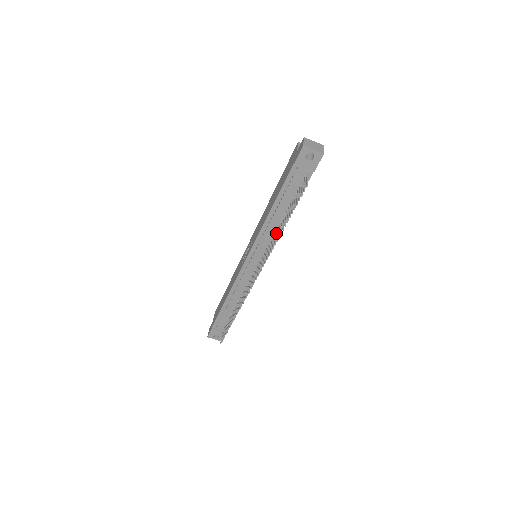
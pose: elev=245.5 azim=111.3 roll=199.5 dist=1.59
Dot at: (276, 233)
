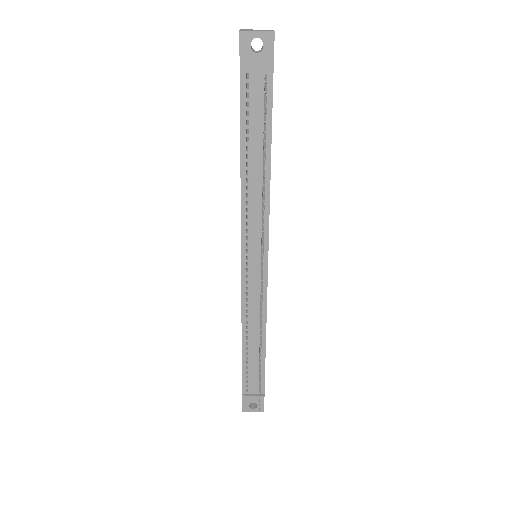
Dot at: (262, 197)
